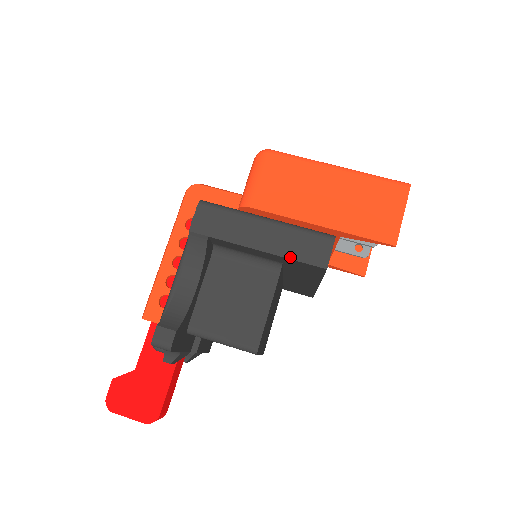
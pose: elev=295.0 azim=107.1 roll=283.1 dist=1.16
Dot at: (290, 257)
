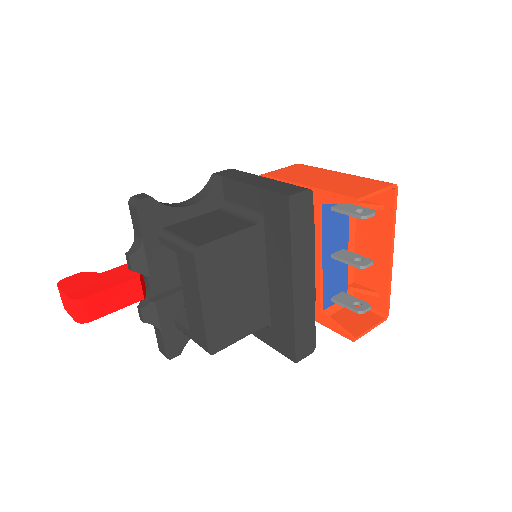
Dot at: (267, 189)
